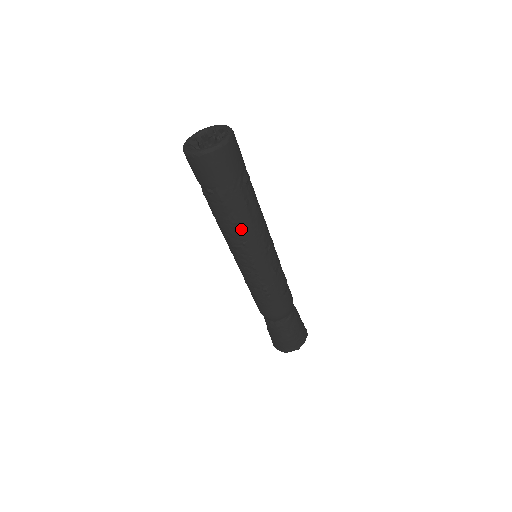
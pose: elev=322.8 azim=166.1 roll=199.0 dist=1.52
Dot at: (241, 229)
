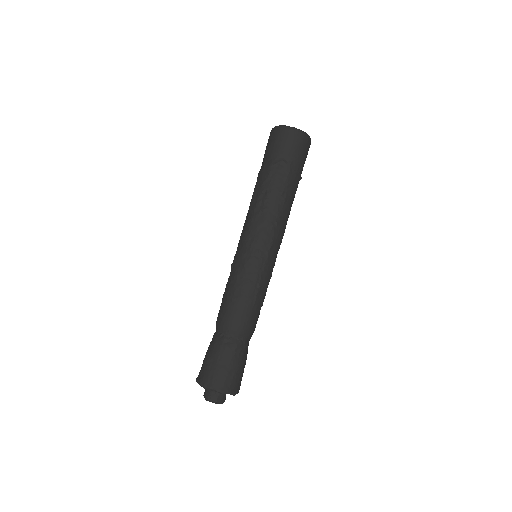
Dot at: (283, 208)
